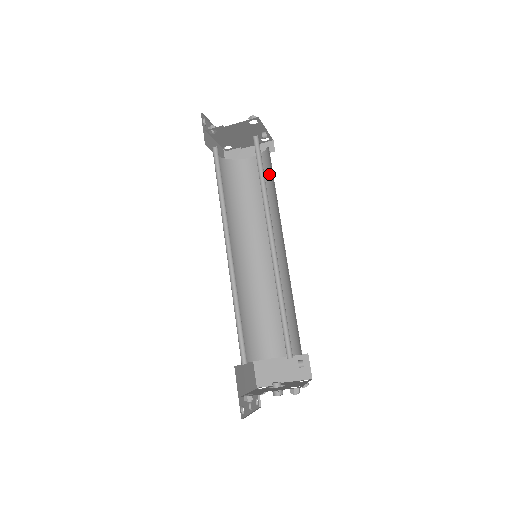
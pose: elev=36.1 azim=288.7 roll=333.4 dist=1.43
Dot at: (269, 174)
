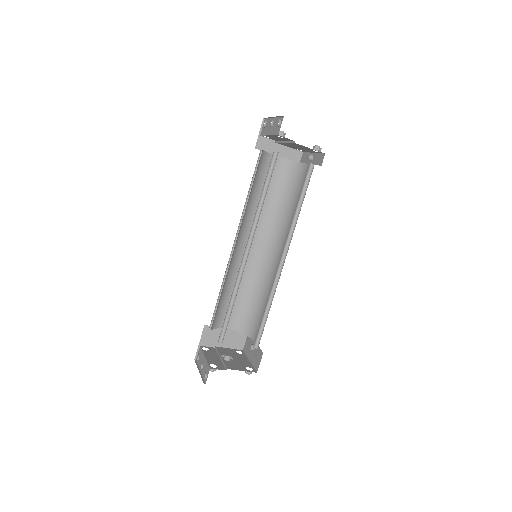
Dot at: (290, 185)
